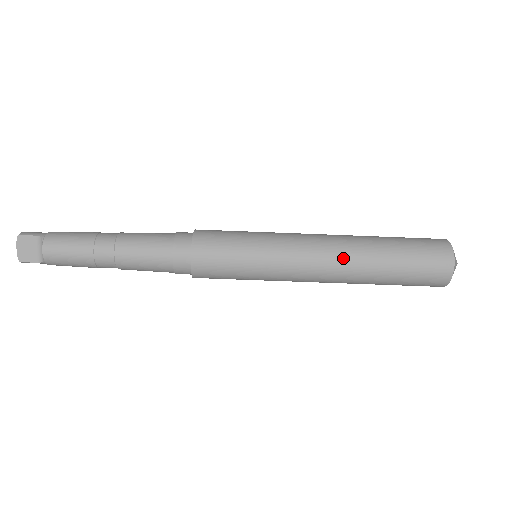
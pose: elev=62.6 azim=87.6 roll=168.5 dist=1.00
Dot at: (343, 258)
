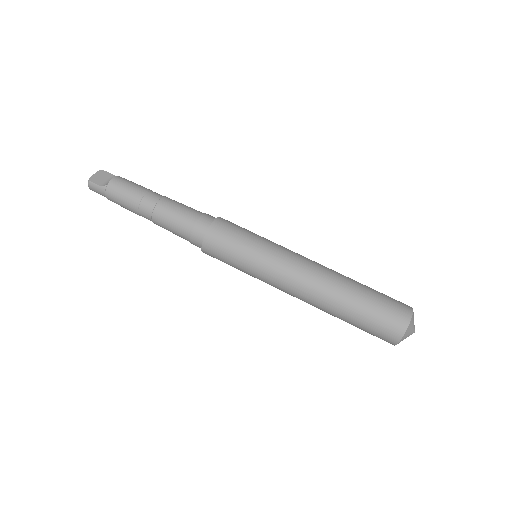
Dot at: (325, 270)
